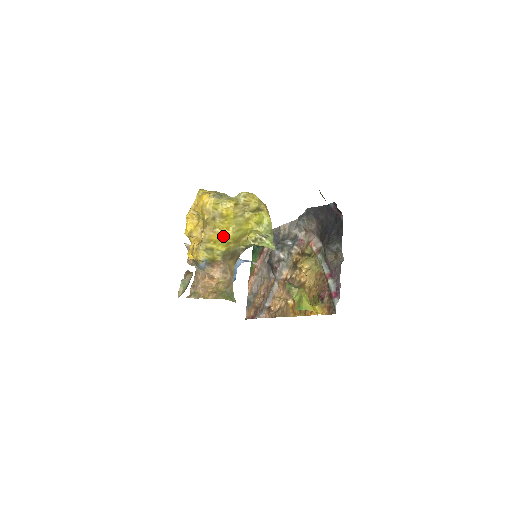
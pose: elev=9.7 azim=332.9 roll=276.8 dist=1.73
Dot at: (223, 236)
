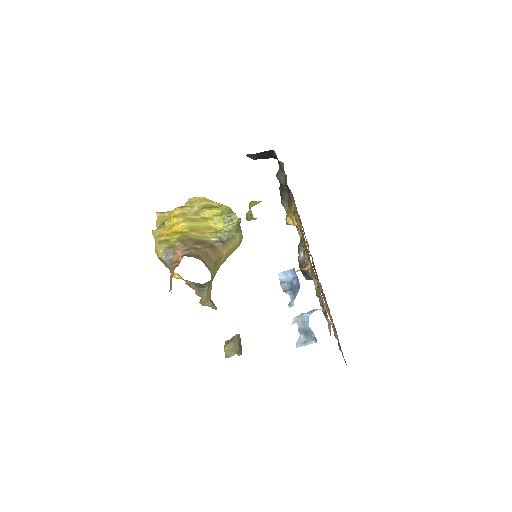
Dot at: (175, 229)
